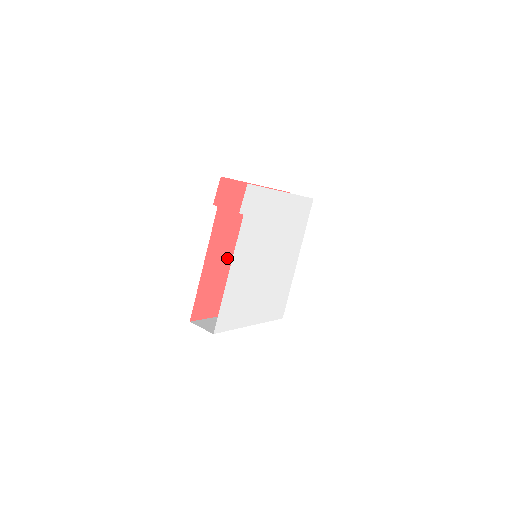
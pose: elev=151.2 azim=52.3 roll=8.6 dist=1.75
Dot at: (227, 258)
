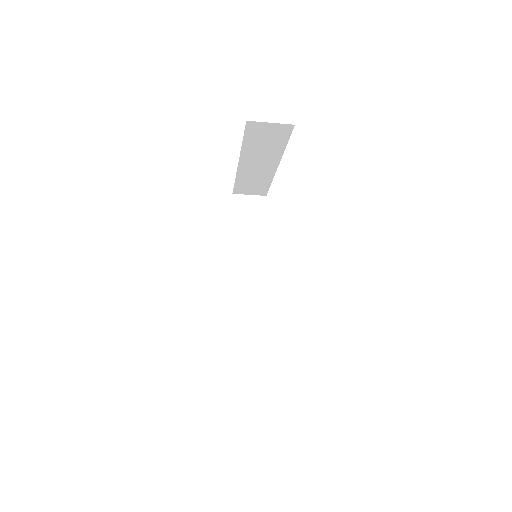
Dot at: occluded
